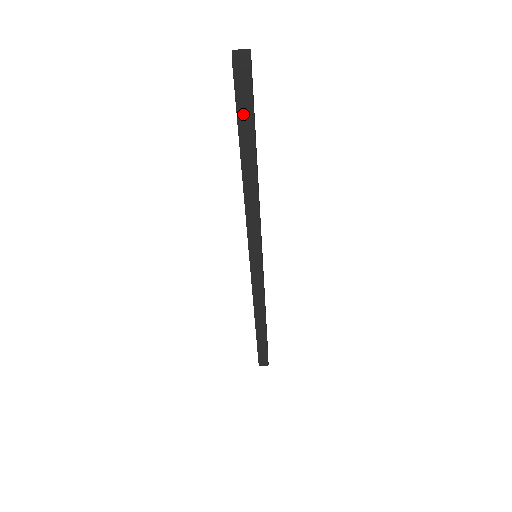
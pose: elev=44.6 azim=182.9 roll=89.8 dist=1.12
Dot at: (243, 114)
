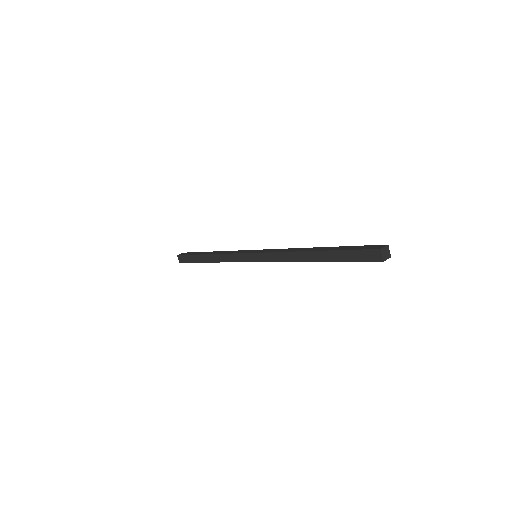
Dot at: (352, 260)
